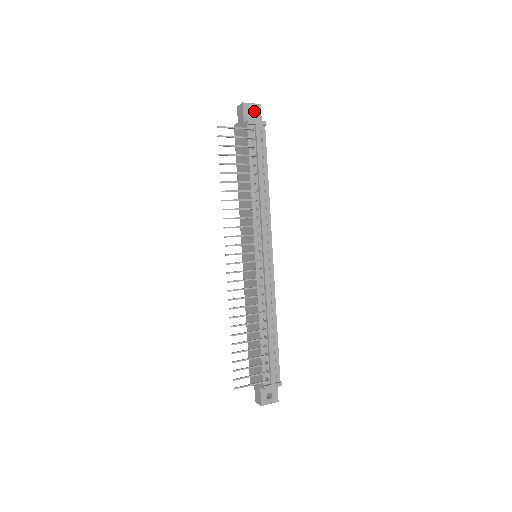
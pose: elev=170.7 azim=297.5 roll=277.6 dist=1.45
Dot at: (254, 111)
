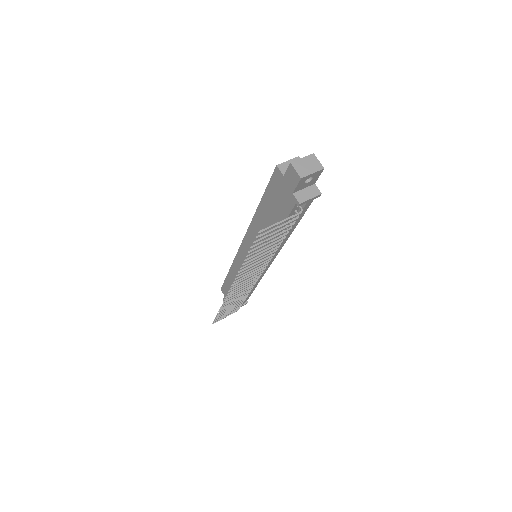
Dot at: (311, 175)
